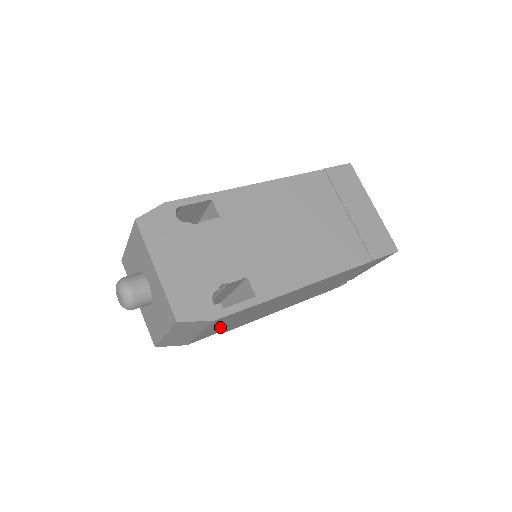
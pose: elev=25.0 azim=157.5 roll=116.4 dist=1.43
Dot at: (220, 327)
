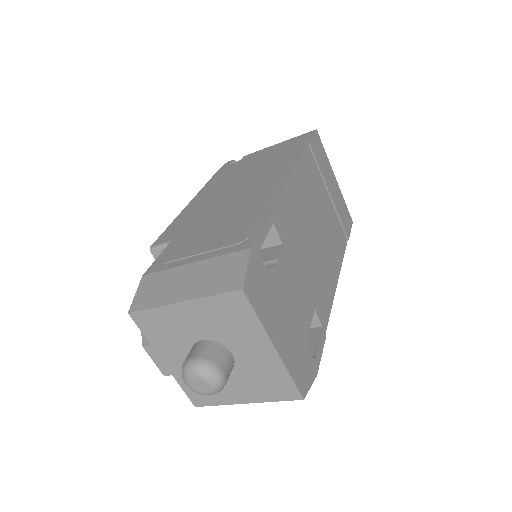
Dot at: occluded
